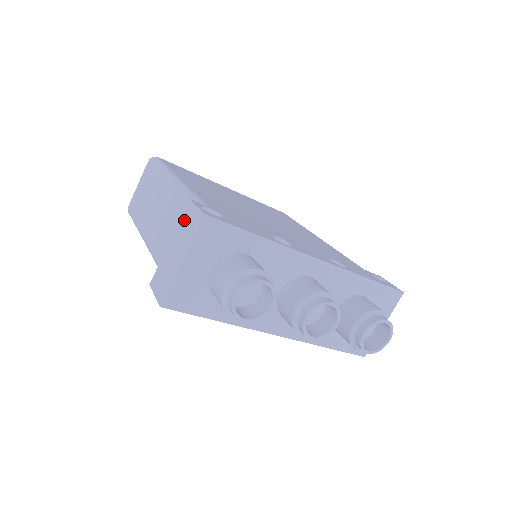
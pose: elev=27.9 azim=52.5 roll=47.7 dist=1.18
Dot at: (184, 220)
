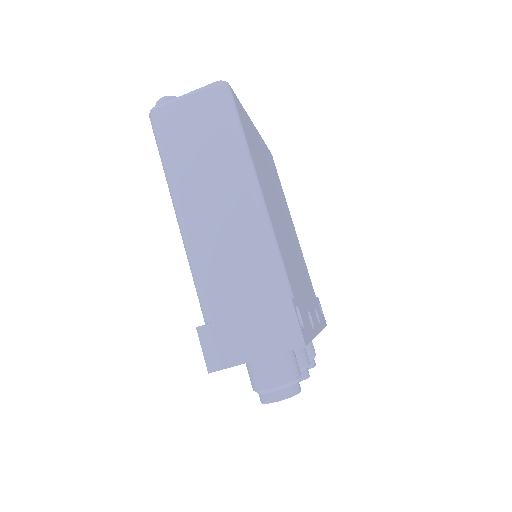
Dot at: (275, 316)
